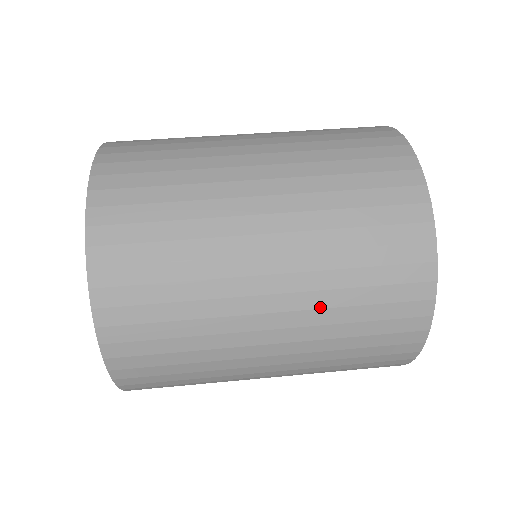
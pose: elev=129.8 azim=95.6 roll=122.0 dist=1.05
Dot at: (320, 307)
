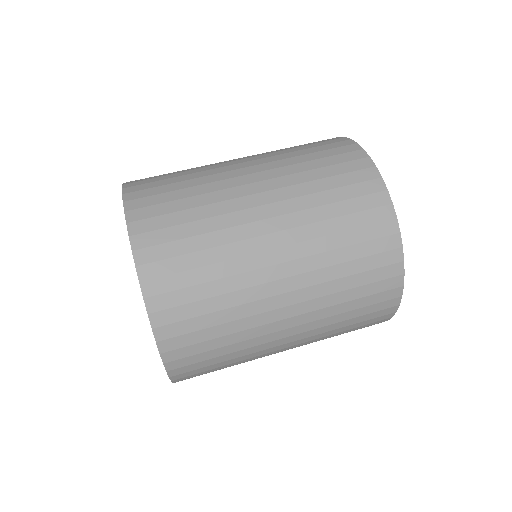
Dot at: (321, 333)
